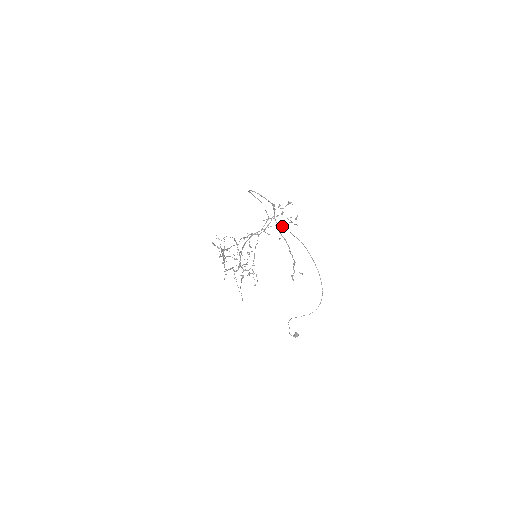
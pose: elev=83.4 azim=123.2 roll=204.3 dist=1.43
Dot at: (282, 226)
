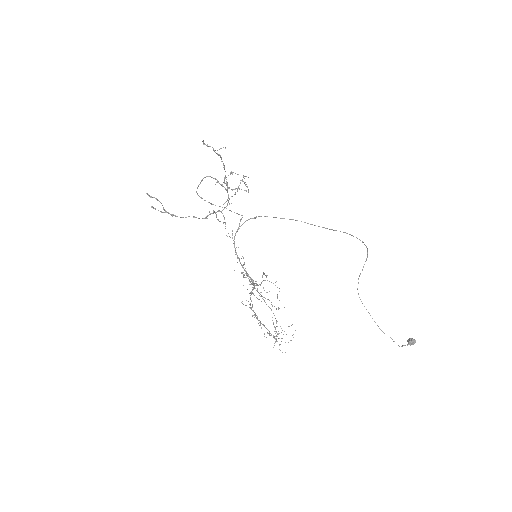
Dot at: occluded
